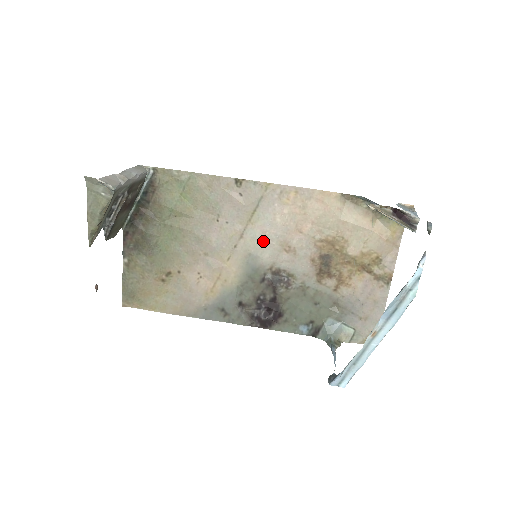
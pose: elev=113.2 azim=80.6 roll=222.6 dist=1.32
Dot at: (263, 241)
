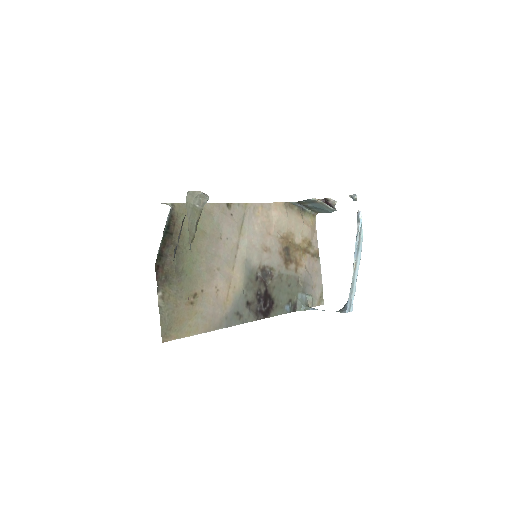
Dot at: (251, 247)
